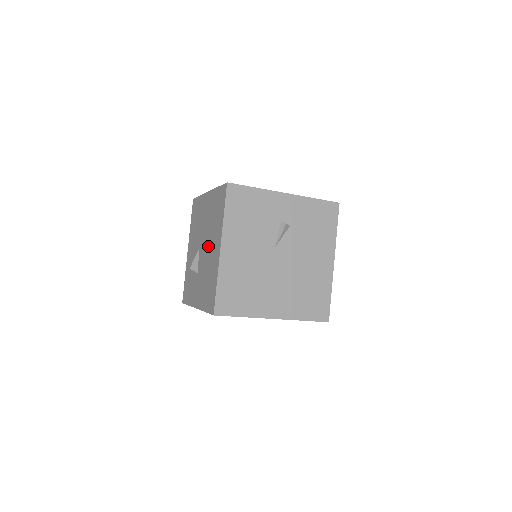
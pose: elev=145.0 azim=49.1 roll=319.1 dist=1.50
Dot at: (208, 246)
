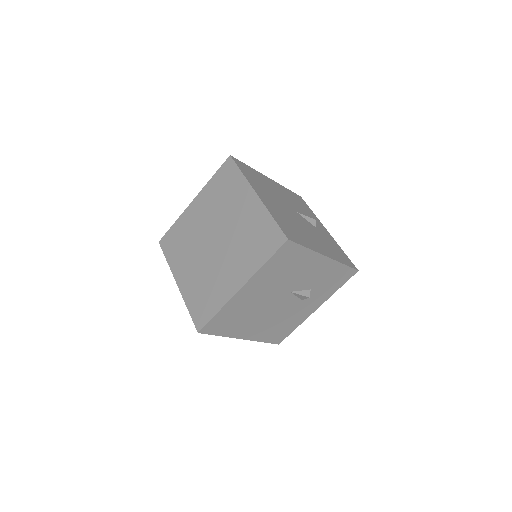
Dot at: occluded
